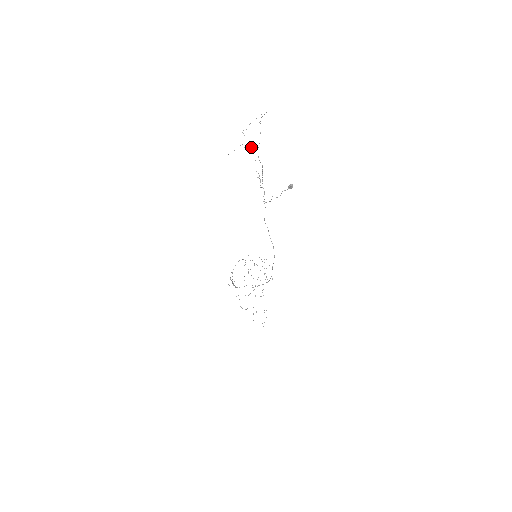
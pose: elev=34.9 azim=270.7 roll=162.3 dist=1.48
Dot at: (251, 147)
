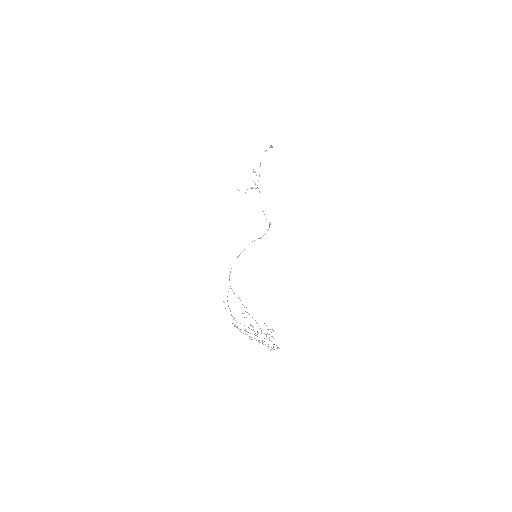
Dot at: occluded
